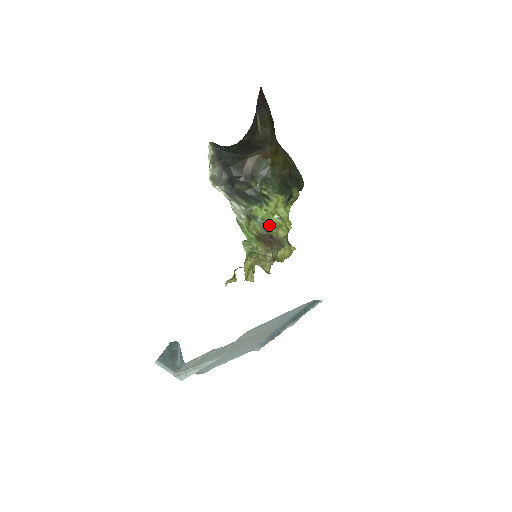
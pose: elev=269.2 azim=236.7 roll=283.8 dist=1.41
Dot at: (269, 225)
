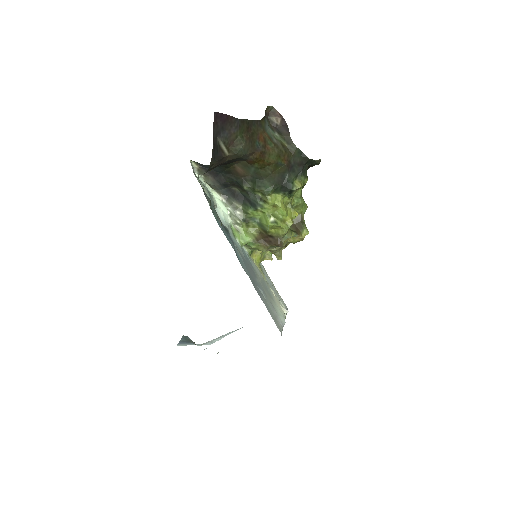
Dot at: (266, 227)
